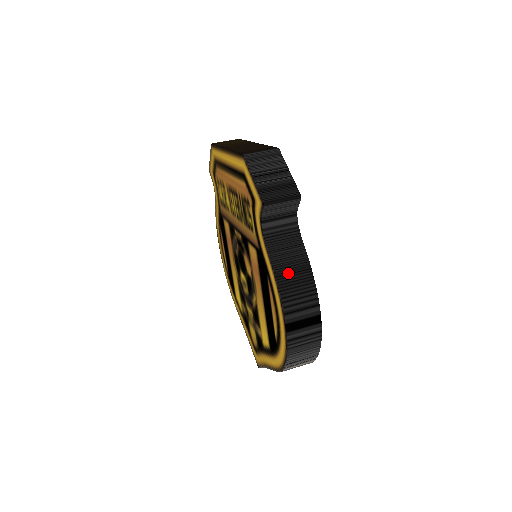
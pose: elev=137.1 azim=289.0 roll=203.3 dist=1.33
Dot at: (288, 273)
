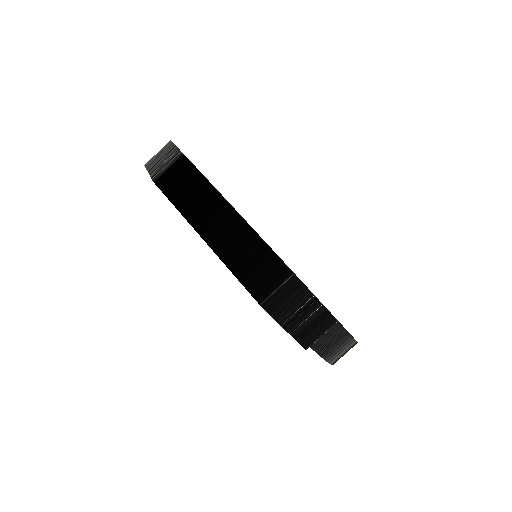
Dot at: (330, 348)
